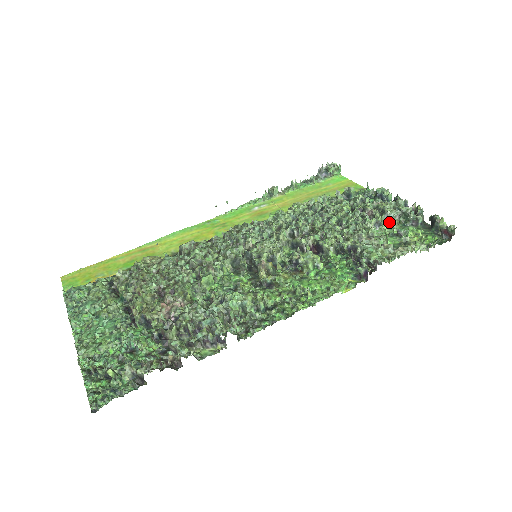
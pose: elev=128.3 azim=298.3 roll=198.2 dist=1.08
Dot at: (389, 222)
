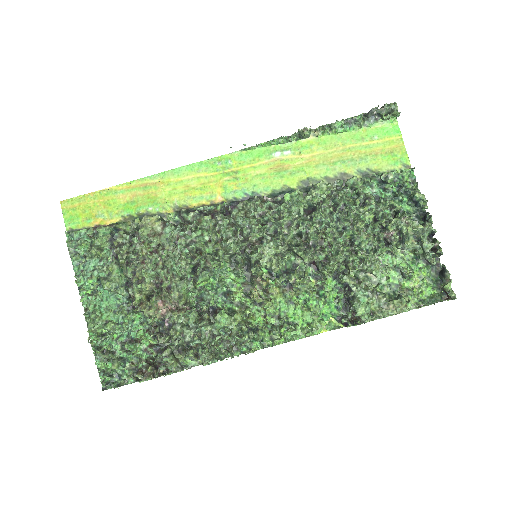
Dot at: occluded
